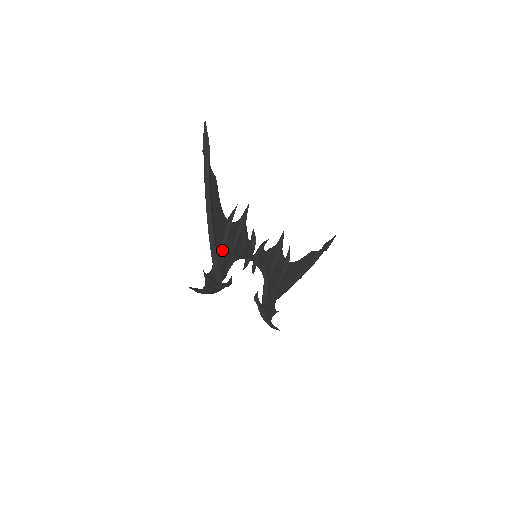
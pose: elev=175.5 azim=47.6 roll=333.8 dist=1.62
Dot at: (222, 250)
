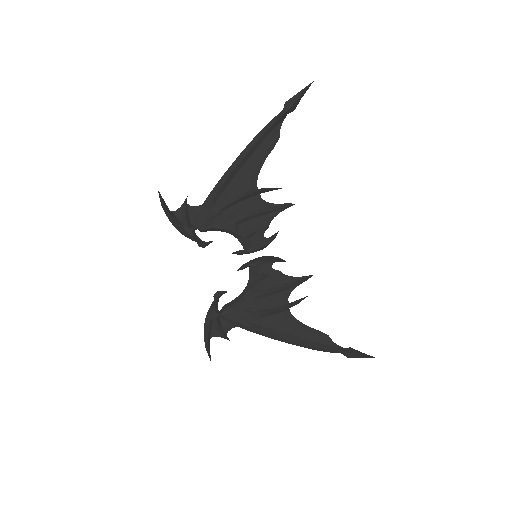
Dot at: (224, 203)
